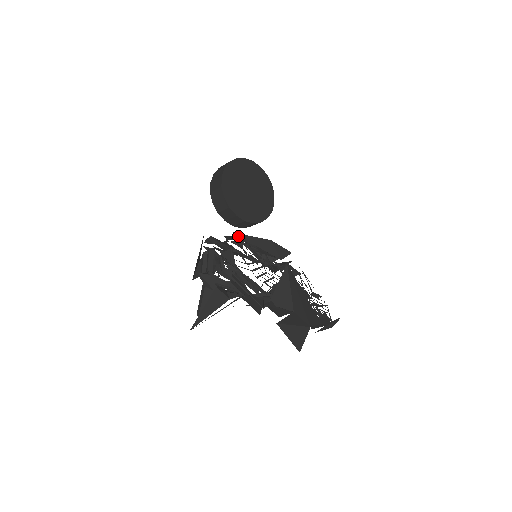
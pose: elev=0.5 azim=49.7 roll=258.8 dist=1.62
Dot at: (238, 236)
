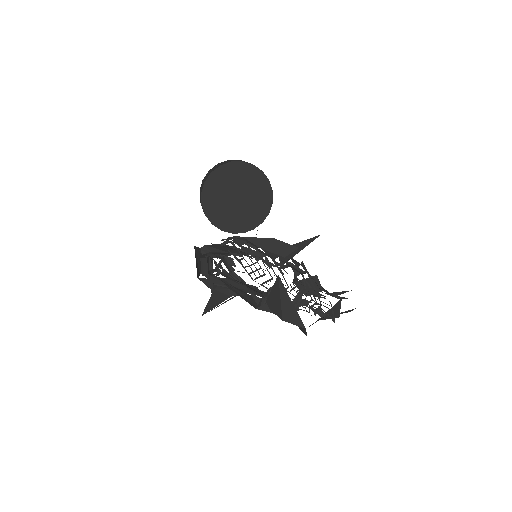
Dot at: (236, 238)
